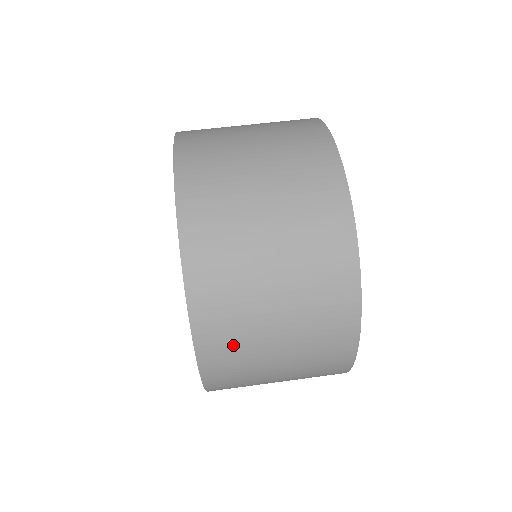
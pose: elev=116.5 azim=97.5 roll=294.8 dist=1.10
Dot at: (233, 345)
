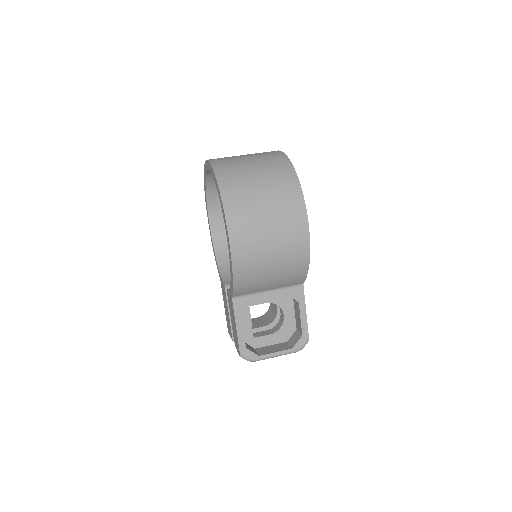
Dot at: (232, 171)
